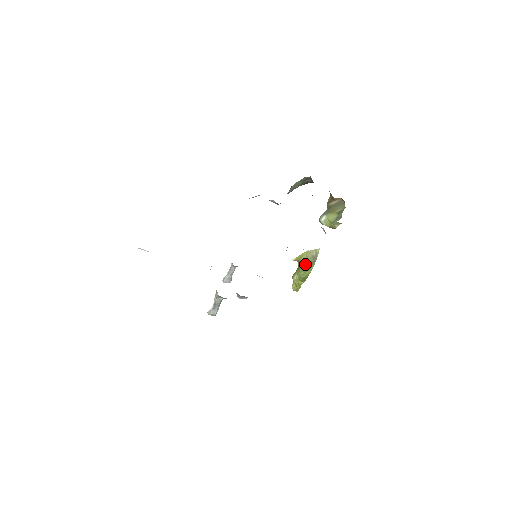
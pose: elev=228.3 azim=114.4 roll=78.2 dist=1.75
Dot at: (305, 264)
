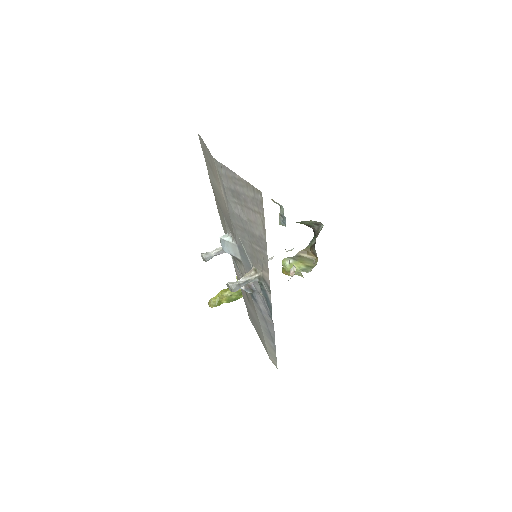
Dot at: occluded
